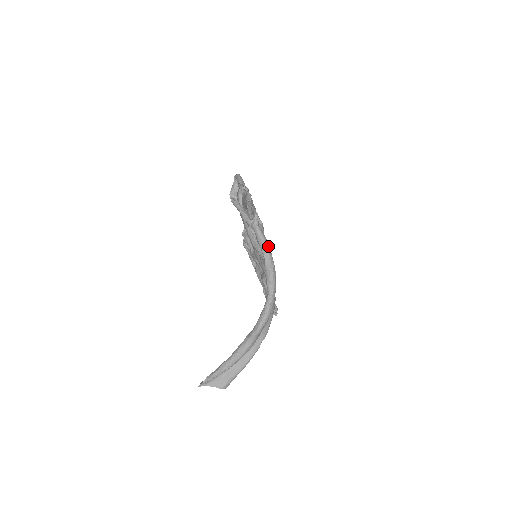
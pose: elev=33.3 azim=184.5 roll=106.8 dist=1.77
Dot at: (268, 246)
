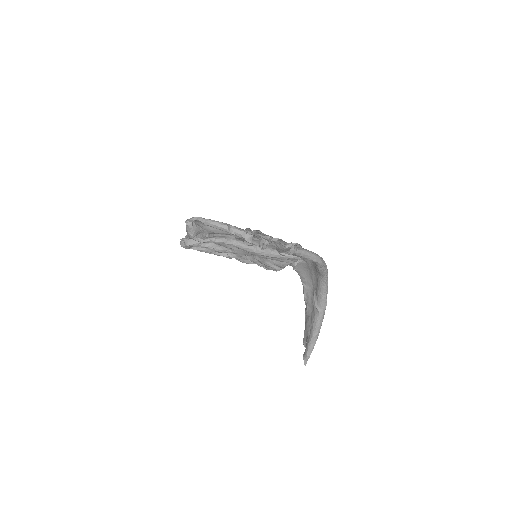
Dot at: (312, 252)
